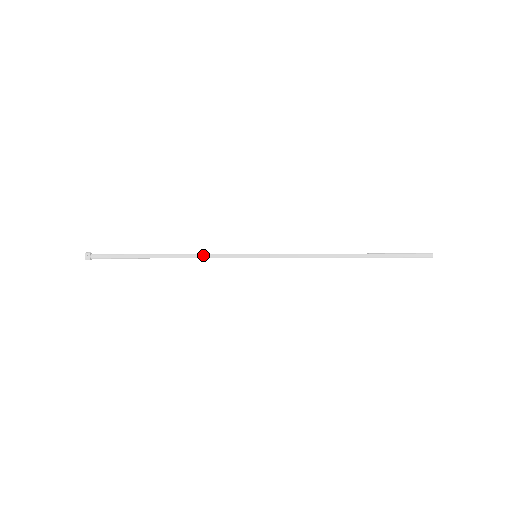
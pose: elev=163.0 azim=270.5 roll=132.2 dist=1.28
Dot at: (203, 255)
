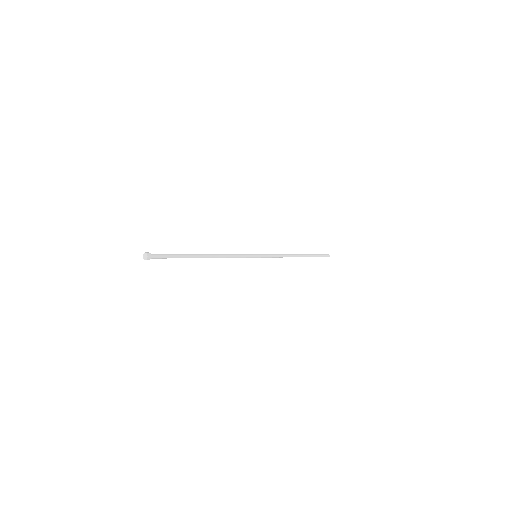
Dot at: (229, 255)
